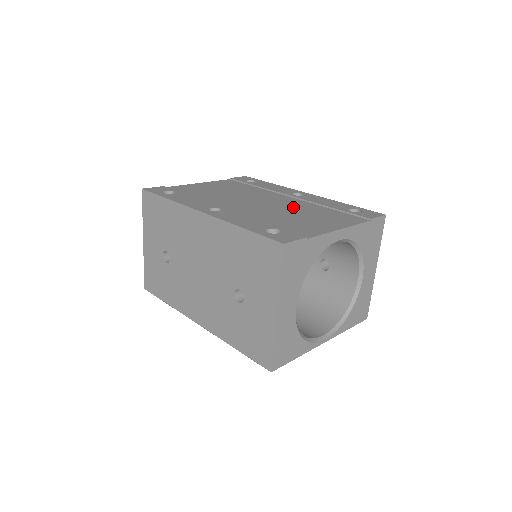
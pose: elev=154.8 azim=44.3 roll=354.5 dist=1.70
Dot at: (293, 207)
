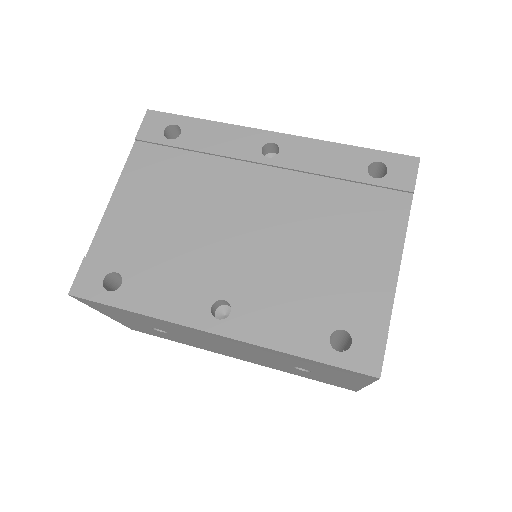
Dot at: (298, 213)
